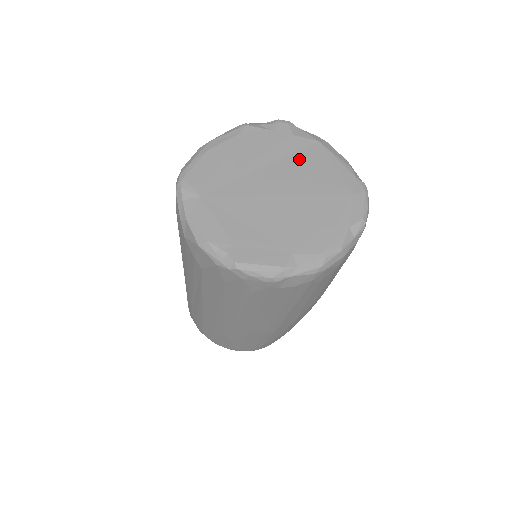
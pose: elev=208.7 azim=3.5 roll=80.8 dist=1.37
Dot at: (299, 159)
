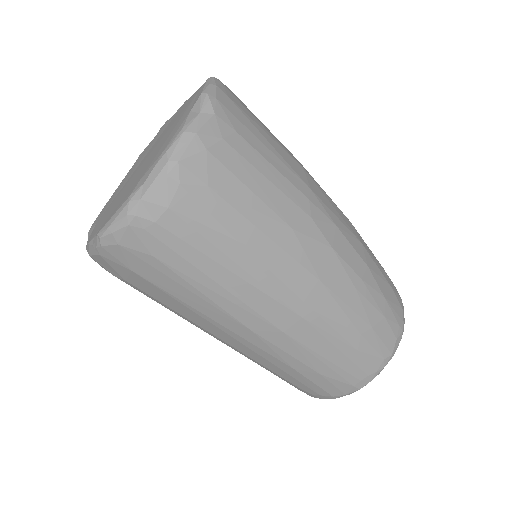
Dot at: occluded
